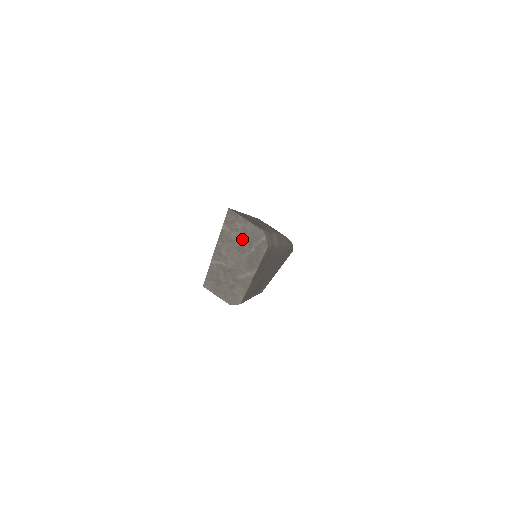
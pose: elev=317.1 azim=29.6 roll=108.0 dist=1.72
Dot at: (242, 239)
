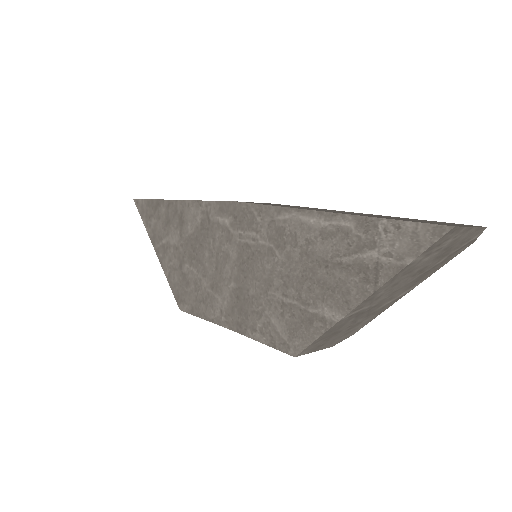
Dot at: (436, 257)
